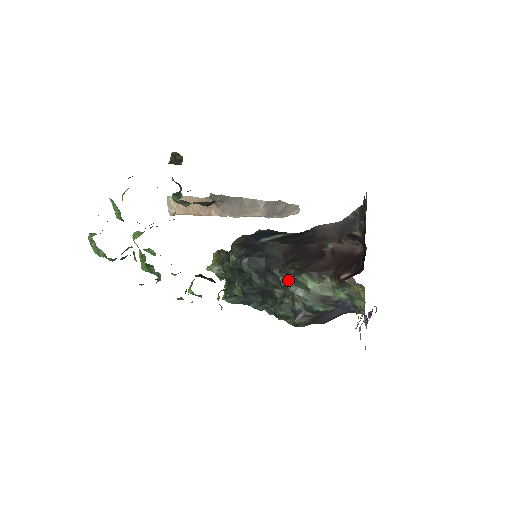
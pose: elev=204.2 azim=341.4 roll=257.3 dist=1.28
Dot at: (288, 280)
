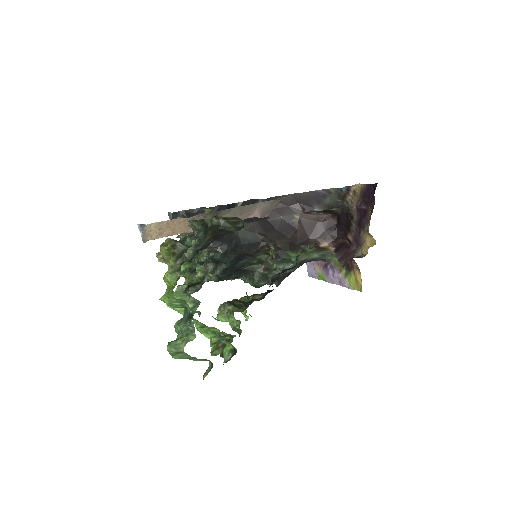
Dot at: (275, 261)
